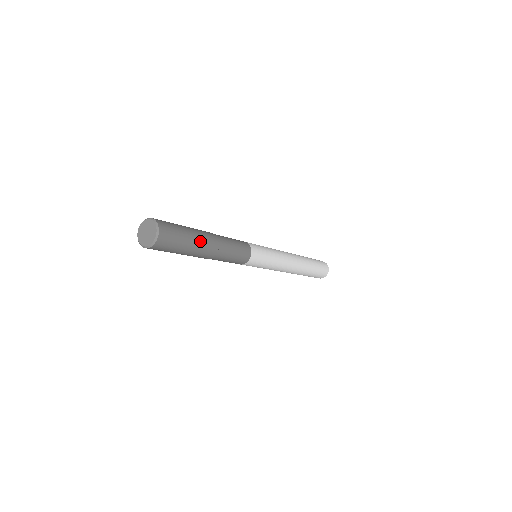
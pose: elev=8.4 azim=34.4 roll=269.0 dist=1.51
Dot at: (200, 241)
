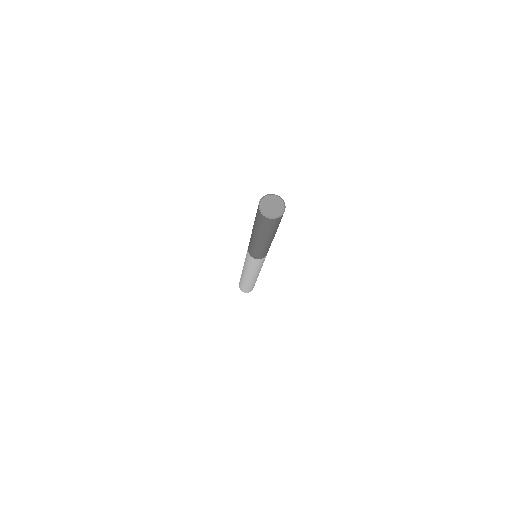
Dot at: occluded
